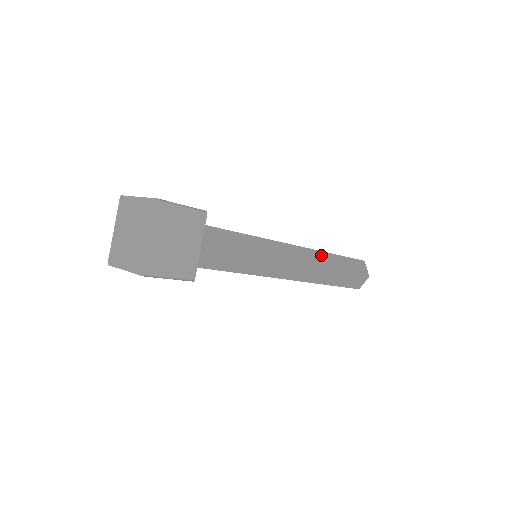
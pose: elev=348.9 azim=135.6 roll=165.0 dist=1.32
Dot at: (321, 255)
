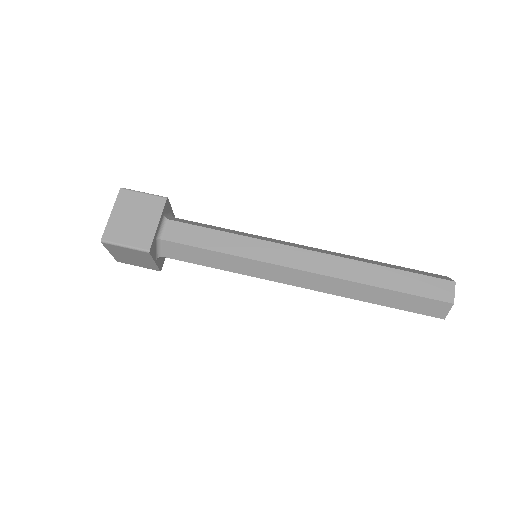
Dot at: (346, 284)
